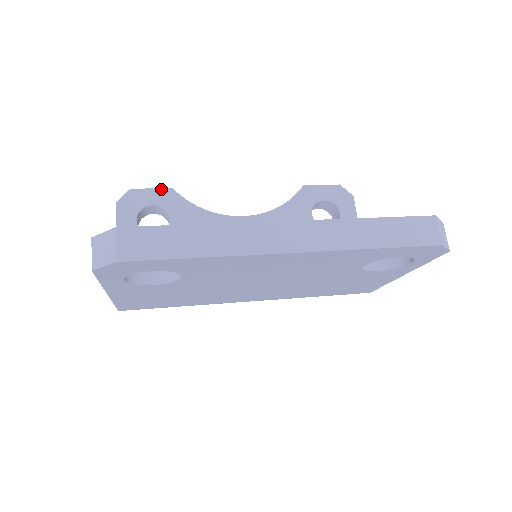
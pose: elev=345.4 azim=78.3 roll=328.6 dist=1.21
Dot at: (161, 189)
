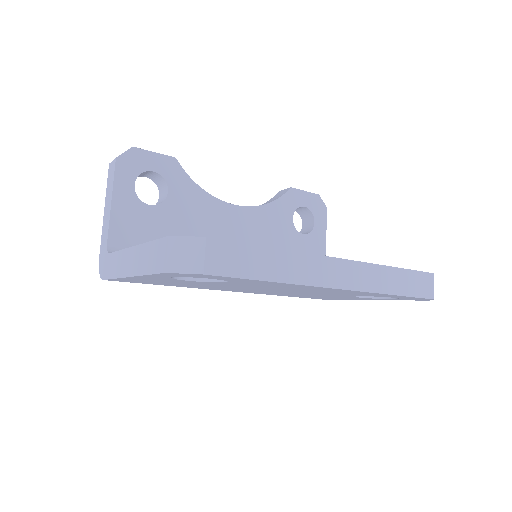
Dot at: (164, 156)
